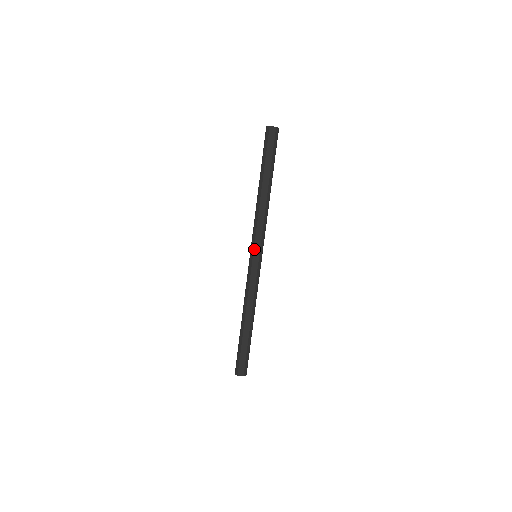
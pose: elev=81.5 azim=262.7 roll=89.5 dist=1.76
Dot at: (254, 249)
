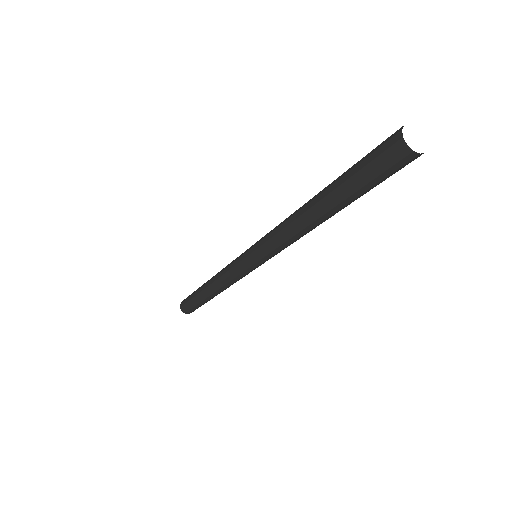
Dot at: (242, 256)
